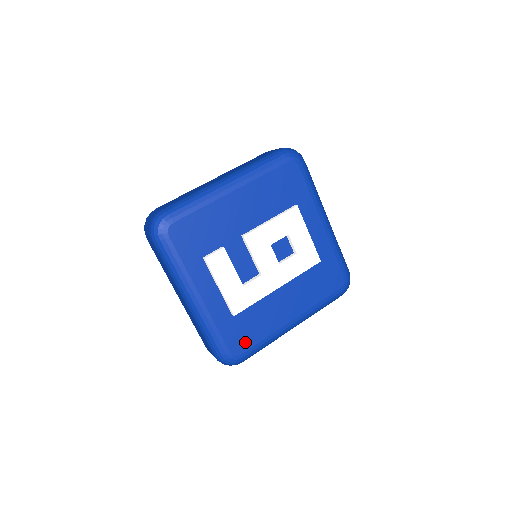
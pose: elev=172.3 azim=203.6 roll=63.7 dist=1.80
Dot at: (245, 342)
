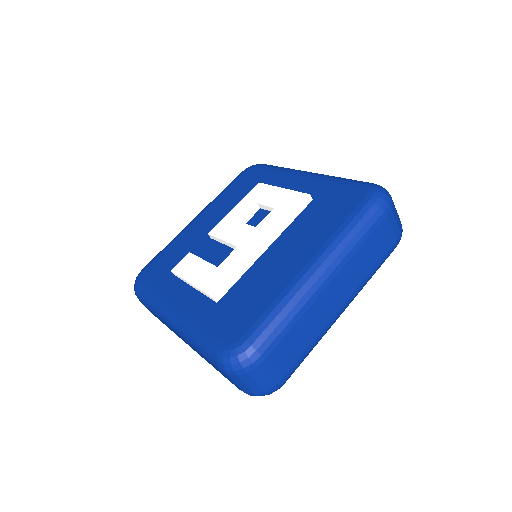
Dot at: (243, 321)
